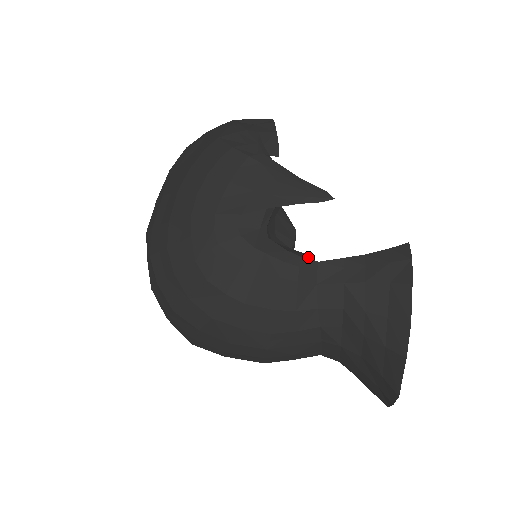
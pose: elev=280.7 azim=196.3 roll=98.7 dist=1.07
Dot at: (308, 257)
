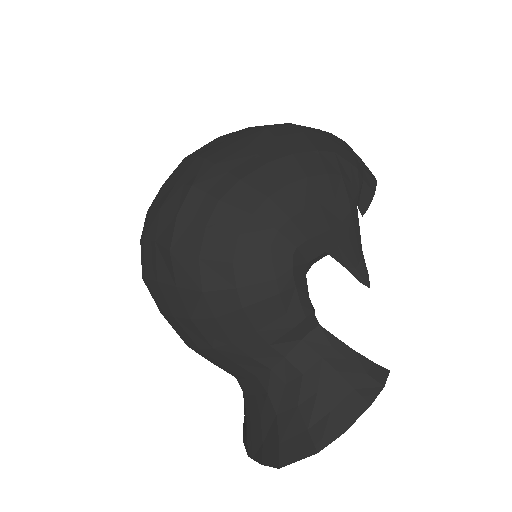
Dot at: occluded
